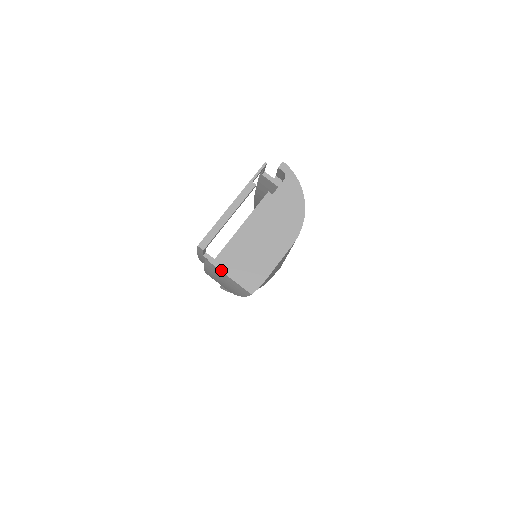
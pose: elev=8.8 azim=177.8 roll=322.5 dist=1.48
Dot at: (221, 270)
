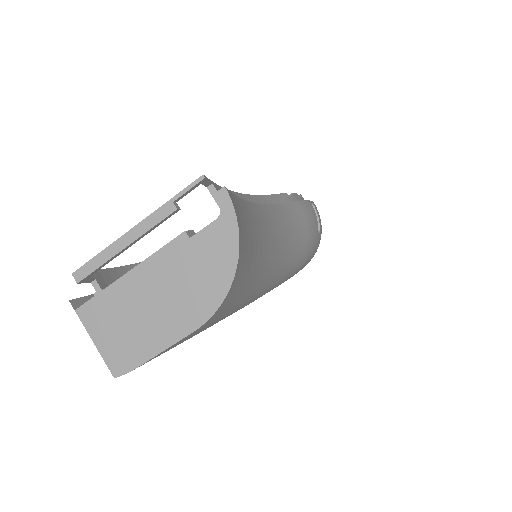
Dot at: (84, 325)
